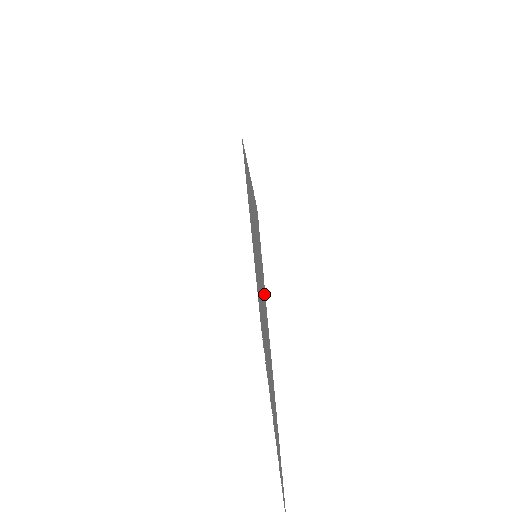
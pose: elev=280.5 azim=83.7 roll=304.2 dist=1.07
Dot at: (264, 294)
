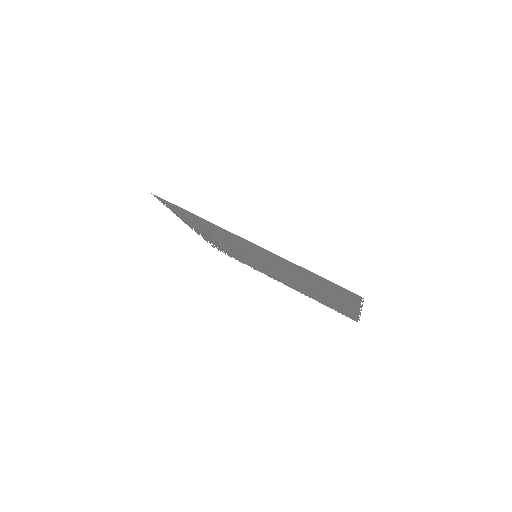
Dot at: (351, 300)
